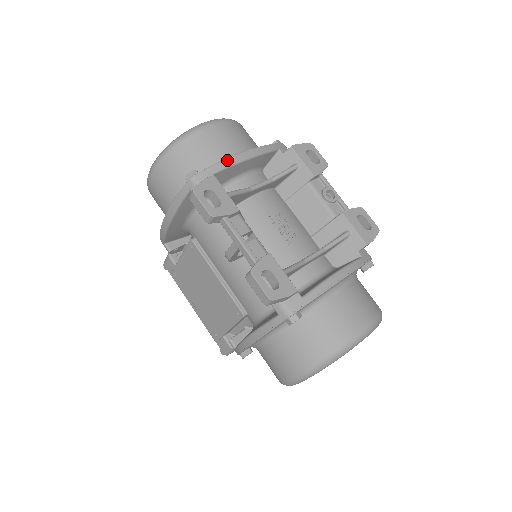
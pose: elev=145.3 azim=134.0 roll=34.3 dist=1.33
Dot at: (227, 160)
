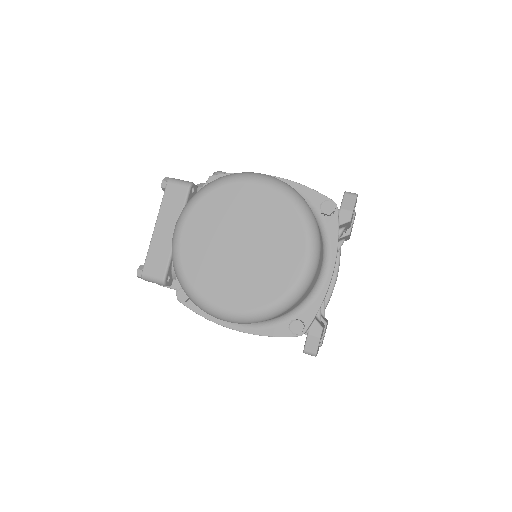
Dot at: (324, 298)
